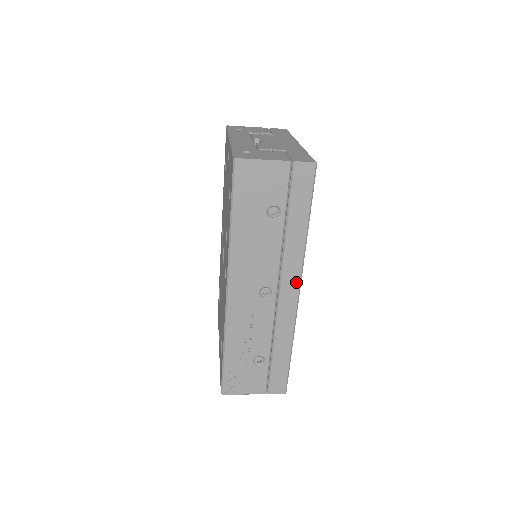
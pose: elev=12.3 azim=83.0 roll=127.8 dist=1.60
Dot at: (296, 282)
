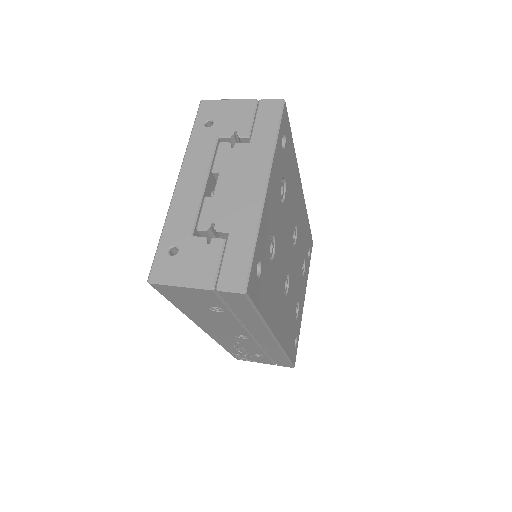
Dot at: (269, 337)
